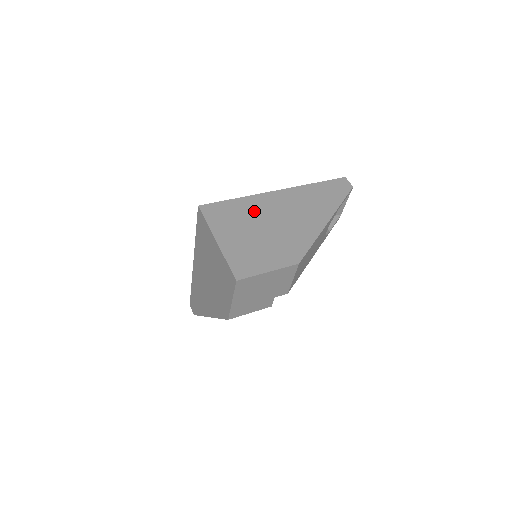
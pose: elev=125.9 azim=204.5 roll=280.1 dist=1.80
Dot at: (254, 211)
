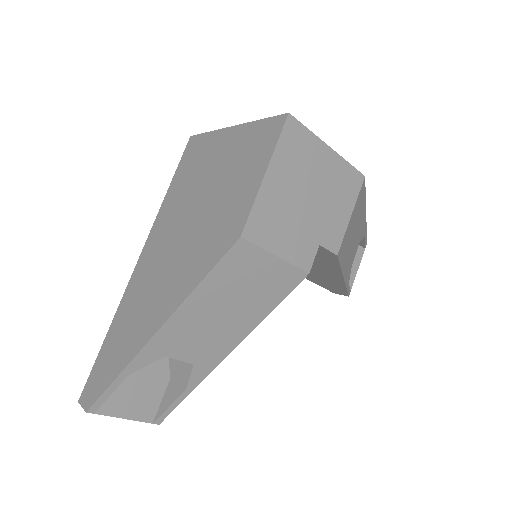
Dot at: occluded
